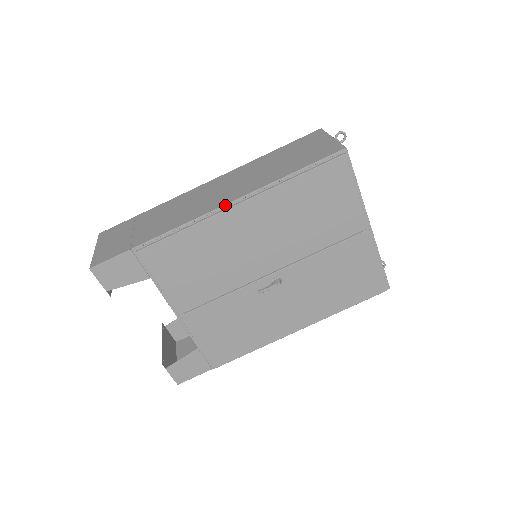
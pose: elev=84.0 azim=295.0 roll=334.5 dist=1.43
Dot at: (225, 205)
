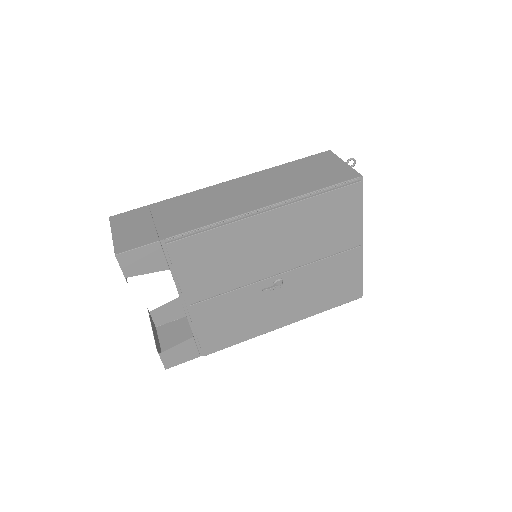
Dot at: (254, 211)
